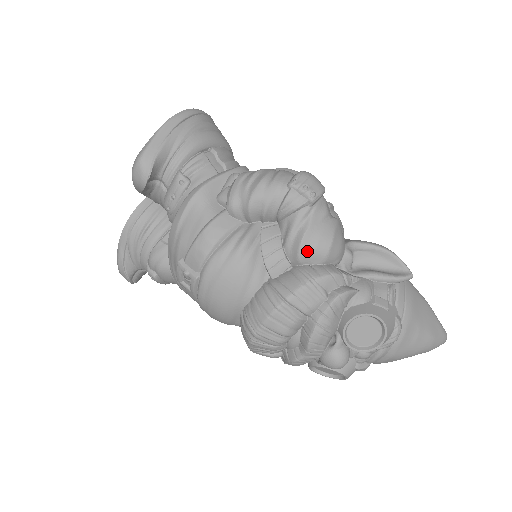
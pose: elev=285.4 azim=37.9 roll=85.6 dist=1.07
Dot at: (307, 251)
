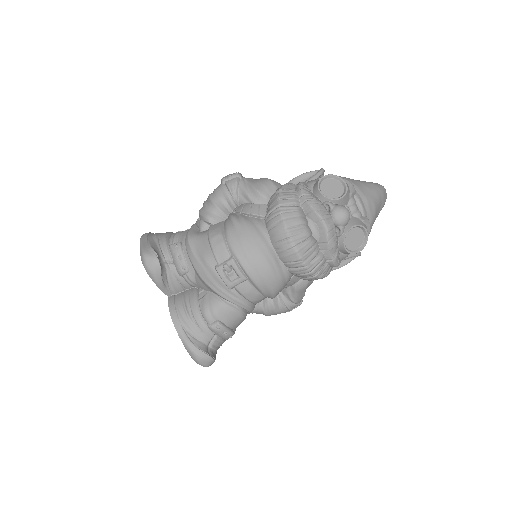
Dot at: (263, 190)
